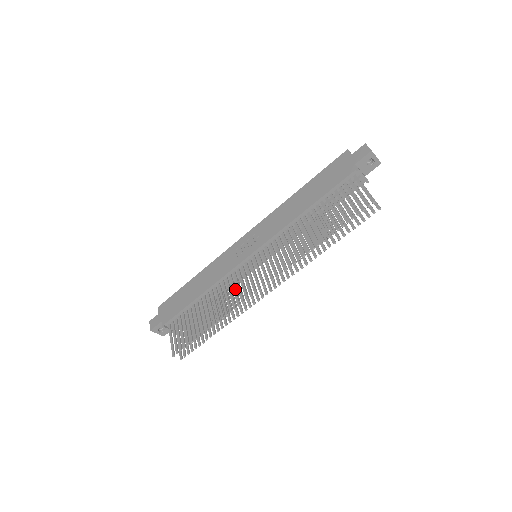
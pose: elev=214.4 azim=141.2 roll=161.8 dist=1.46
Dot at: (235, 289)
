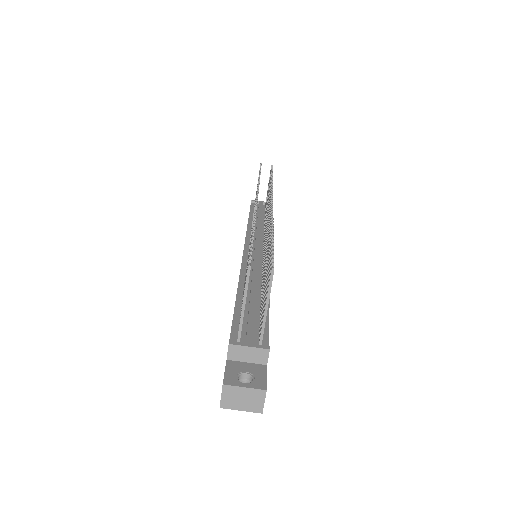
Dot at: occluded
